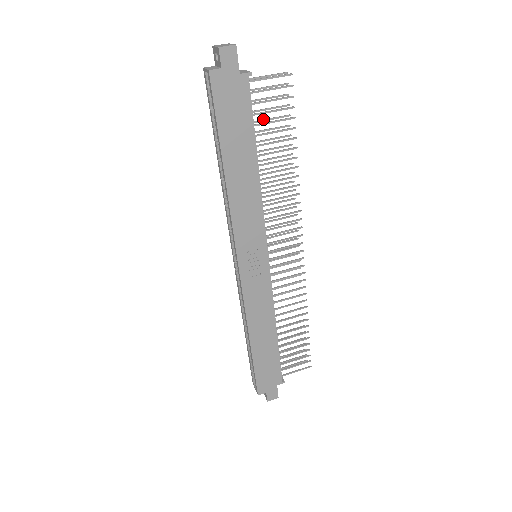
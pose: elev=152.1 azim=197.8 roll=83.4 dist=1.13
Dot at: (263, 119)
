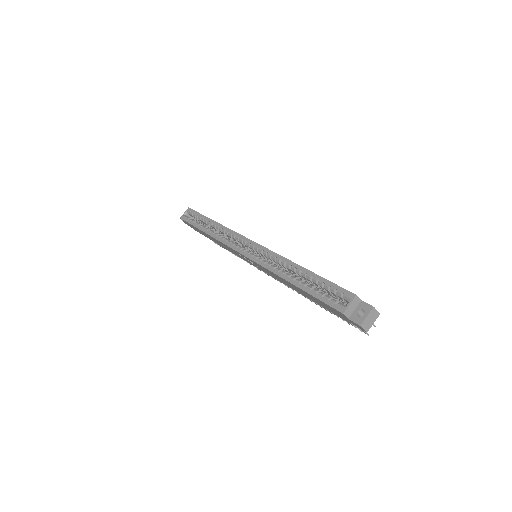
Dot at: occluded
